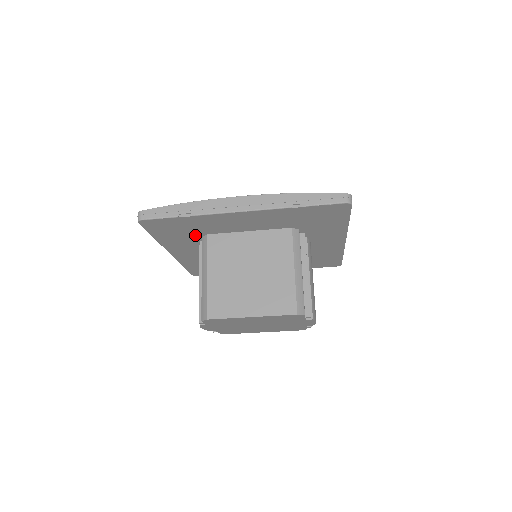
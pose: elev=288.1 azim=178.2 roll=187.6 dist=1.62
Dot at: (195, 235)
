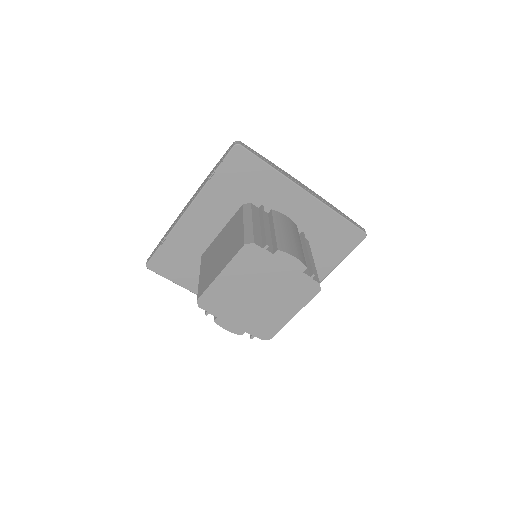
Dot at: (196, 262)
